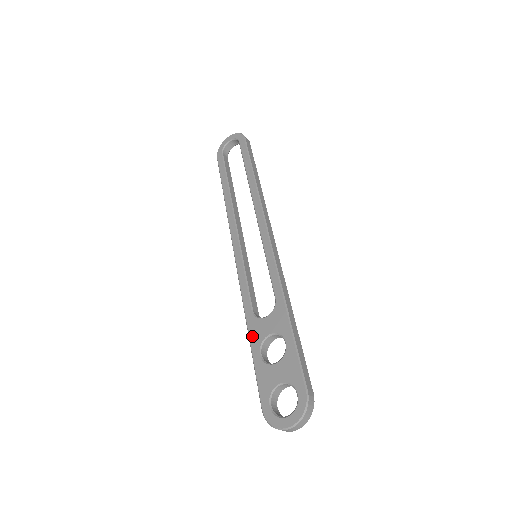
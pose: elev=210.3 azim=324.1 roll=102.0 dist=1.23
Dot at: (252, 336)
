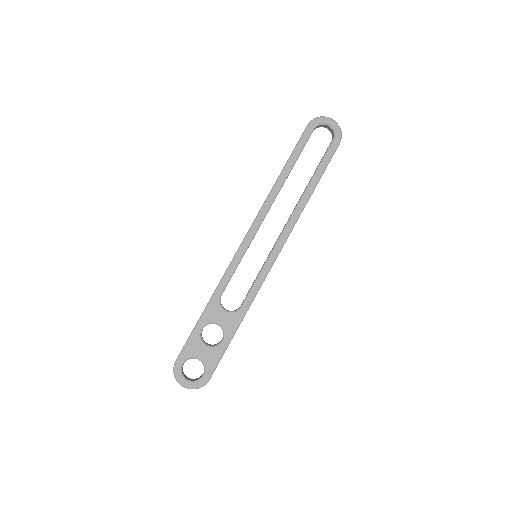
Dot at: (207, 312)
